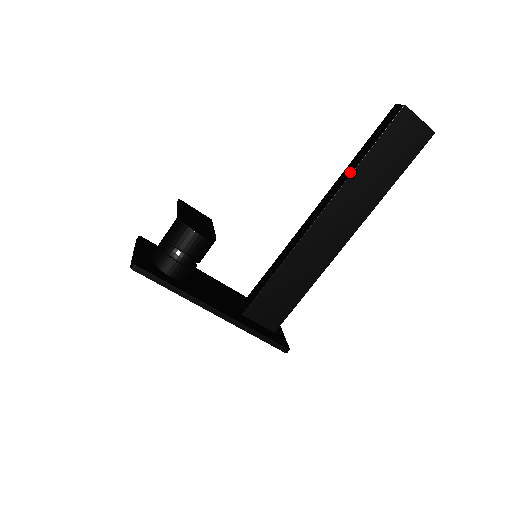
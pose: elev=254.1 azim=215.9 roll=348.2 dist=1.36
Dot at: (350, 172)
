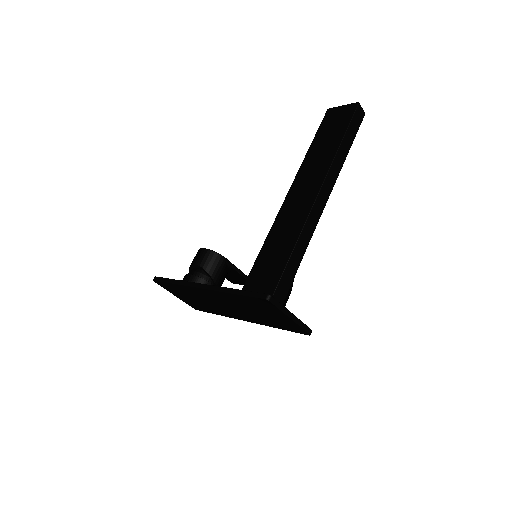
Dot at: (305, 160)
